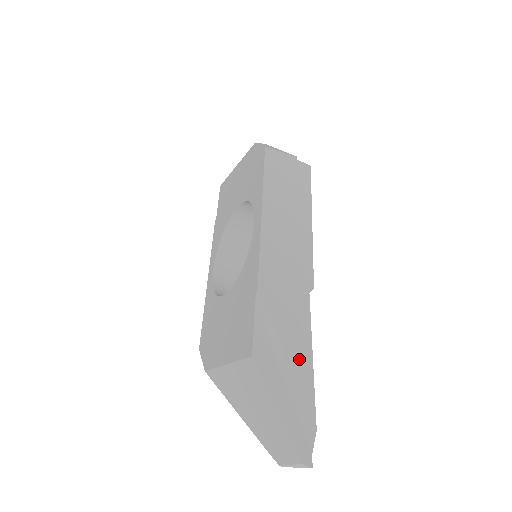
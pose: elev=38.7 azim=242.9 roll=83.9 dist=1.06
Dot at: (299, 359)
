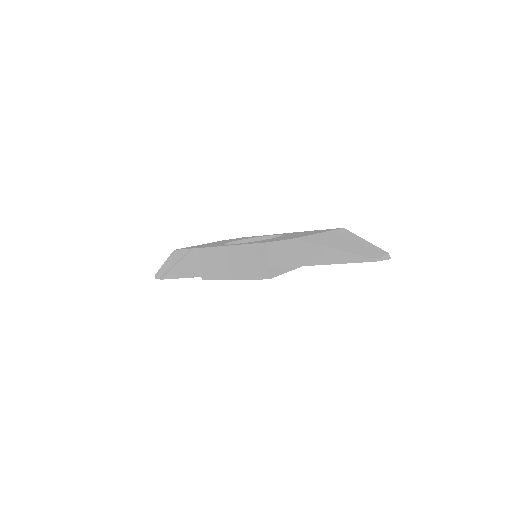
Dot at: occluded
